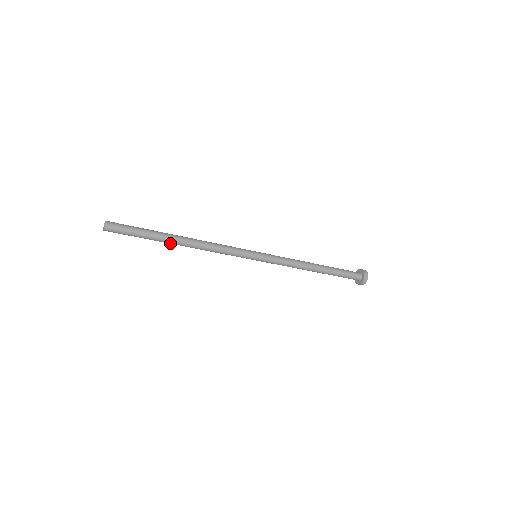
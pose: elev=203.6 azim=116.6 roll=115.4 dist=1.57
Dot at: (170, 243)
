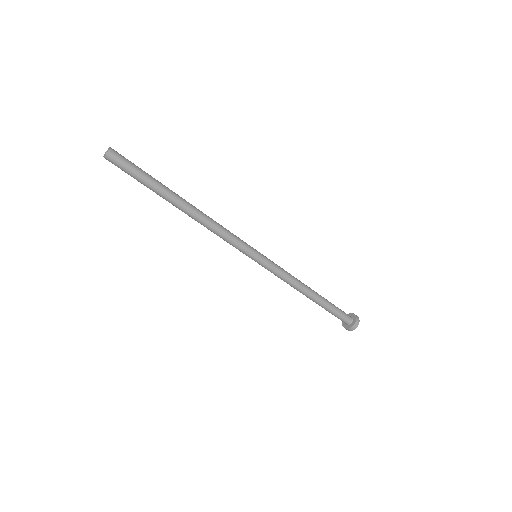
Dot at: (171, 203)
